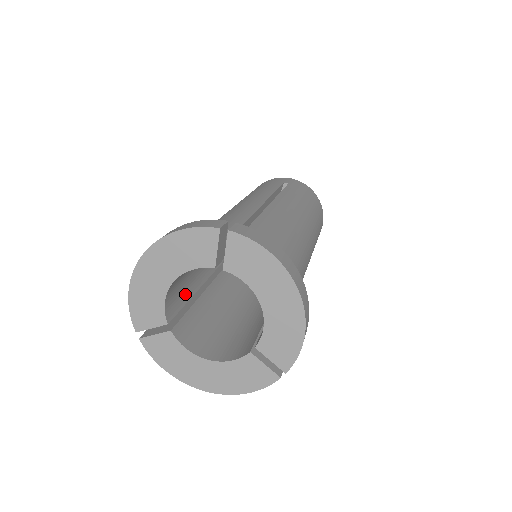
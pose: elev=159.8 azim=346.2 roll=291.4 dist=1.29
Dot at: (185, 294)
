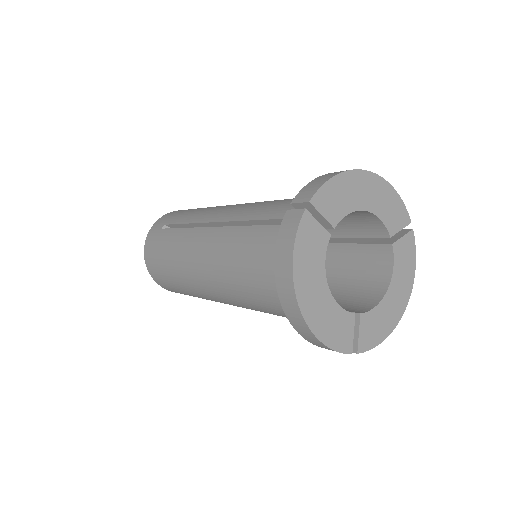
Dot at: occluded
